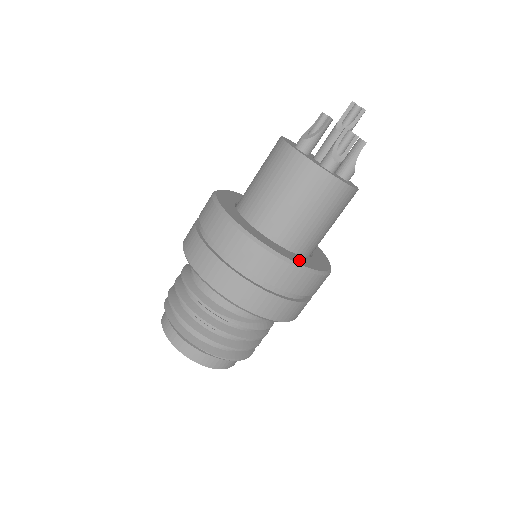
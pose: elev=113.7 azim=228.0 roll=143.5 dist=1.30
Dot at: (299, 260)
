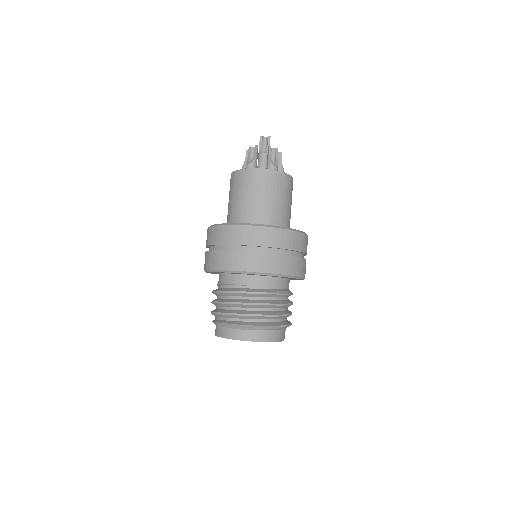
Dot at: occluded
